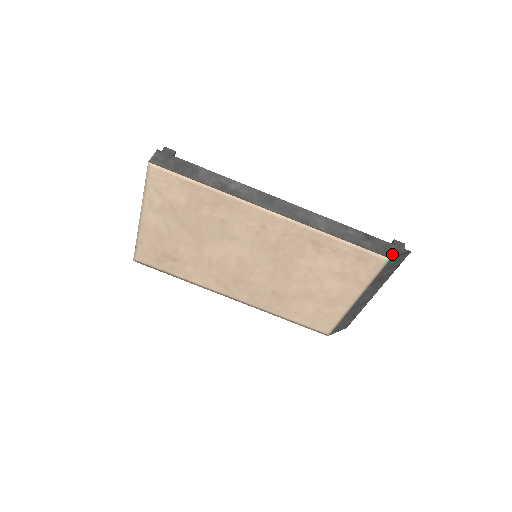
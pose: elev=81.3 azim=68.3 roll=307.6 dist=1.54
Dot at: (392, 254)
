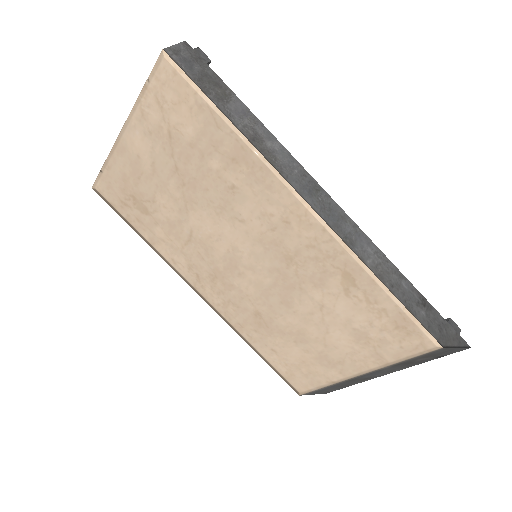
Dot at: (447, 341)
